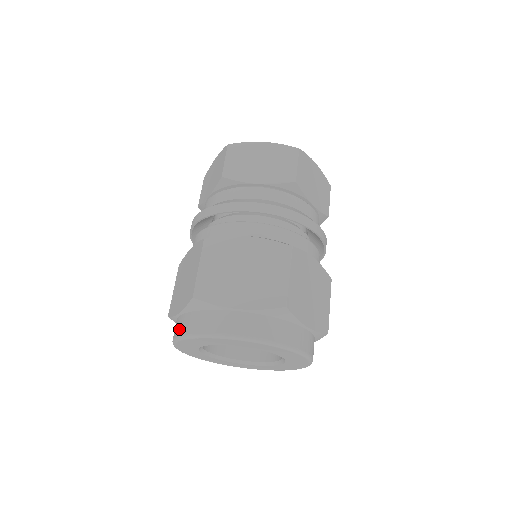
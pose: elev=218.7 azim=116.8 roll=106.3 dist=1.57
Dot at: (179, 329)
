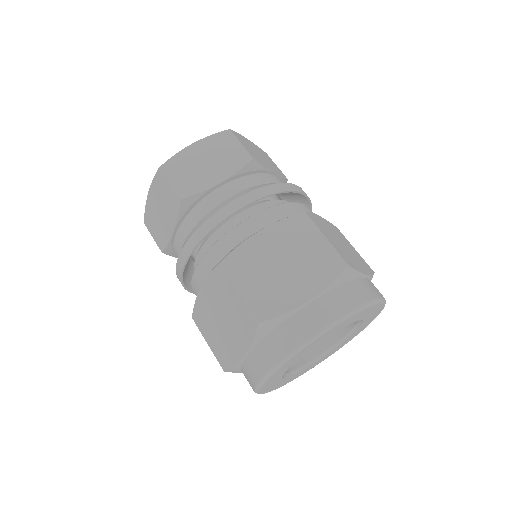
Dot at: (330, 312)
